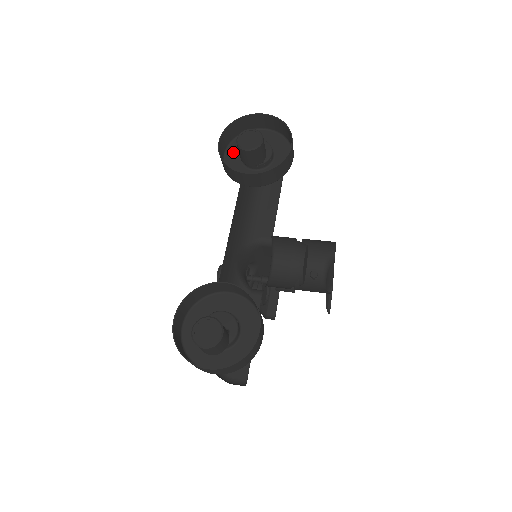
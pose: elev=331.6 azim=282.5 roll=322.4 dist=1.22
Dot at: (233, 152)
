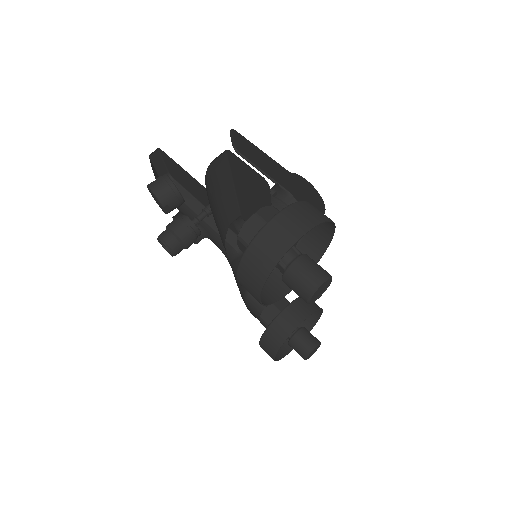
Dot at: occluded
